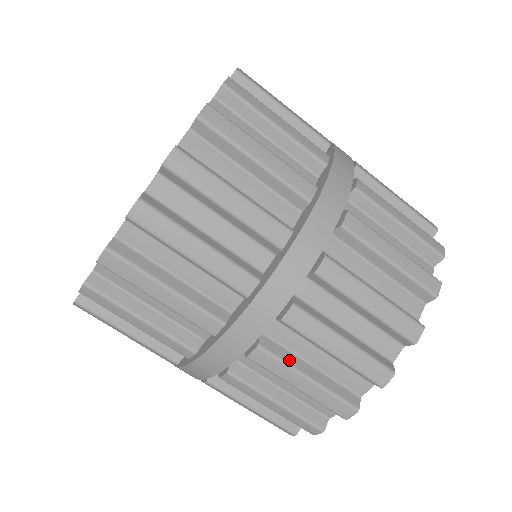
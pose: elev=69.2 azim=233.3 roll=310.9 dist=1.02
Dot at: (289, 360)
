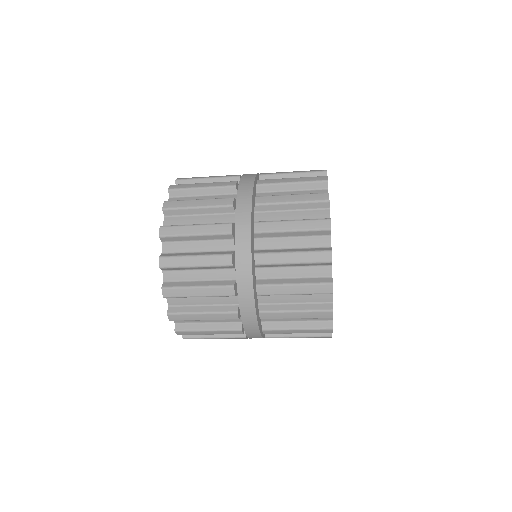
Dot at: occluded
